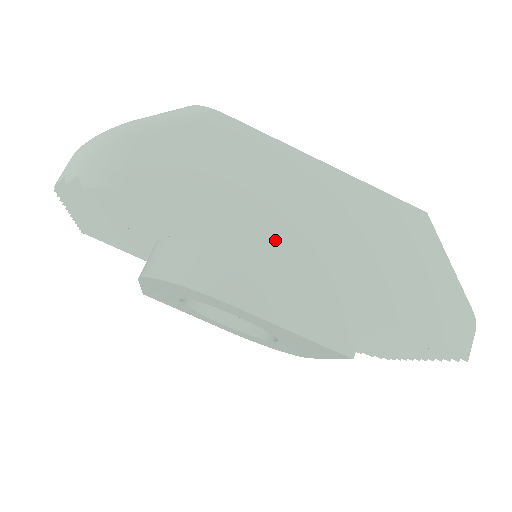
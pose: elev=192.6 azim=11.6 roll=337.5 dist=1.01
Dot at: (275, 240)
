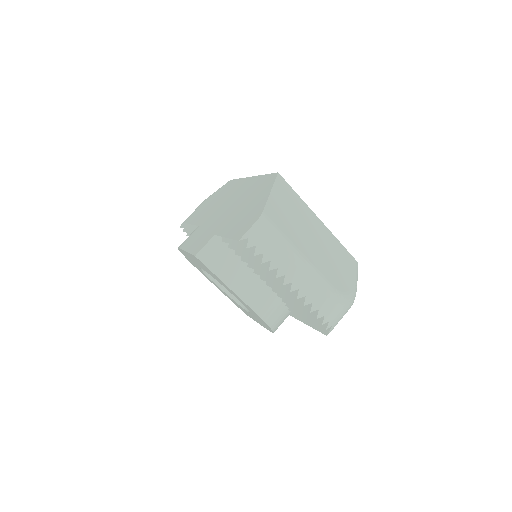
Dot at: (210, 217)
